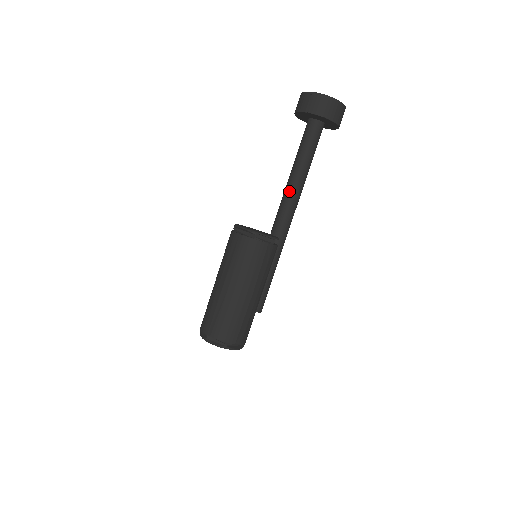
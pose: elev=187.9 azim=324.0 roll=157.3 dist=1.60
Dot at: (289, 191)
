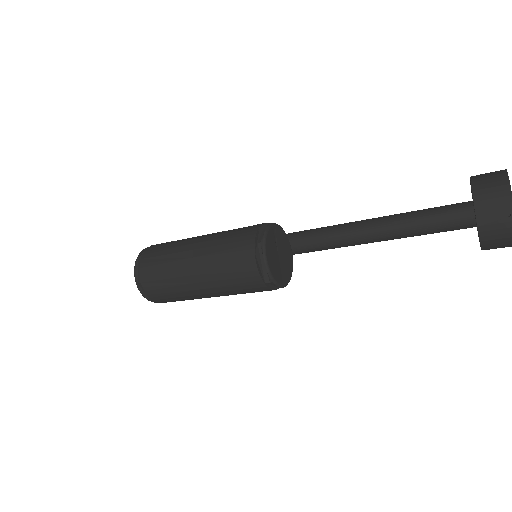
Dot at: (357, 237)
